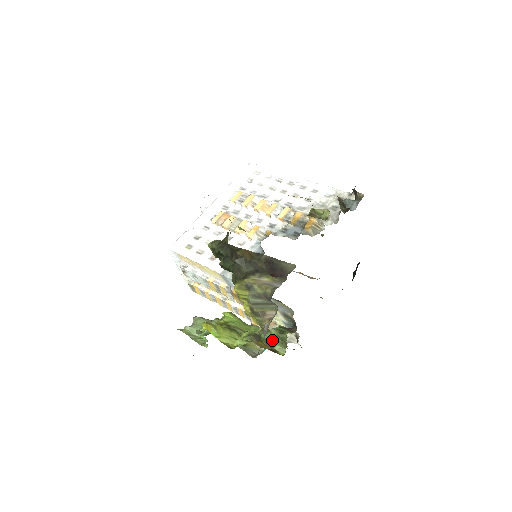
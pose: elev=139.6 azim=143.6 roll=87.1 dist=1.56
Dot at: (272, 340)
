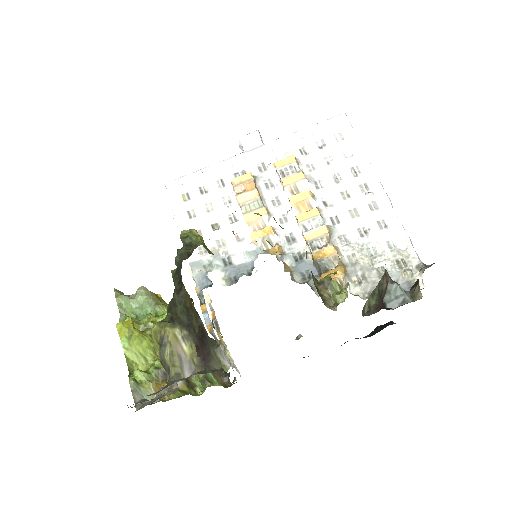
Dot at: occluded
